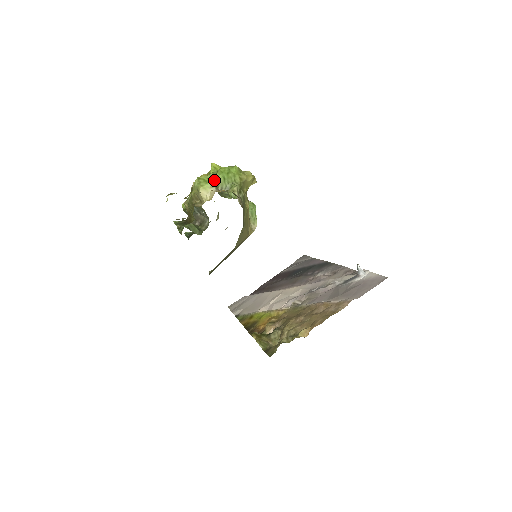
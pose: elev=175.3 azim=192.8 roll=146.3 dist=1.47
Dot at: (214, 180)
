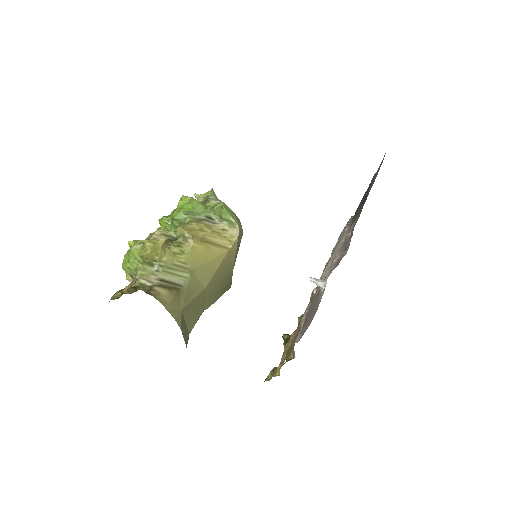
Dot at: (126, 271)
